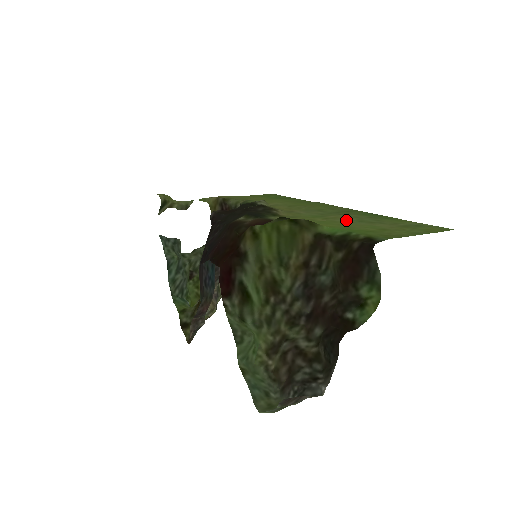
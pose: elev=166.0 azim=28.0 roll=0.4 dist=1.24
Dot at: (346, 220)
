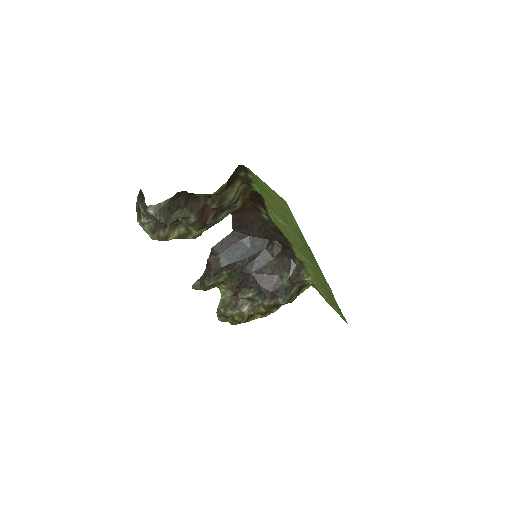
Dot at: (283, 221)
